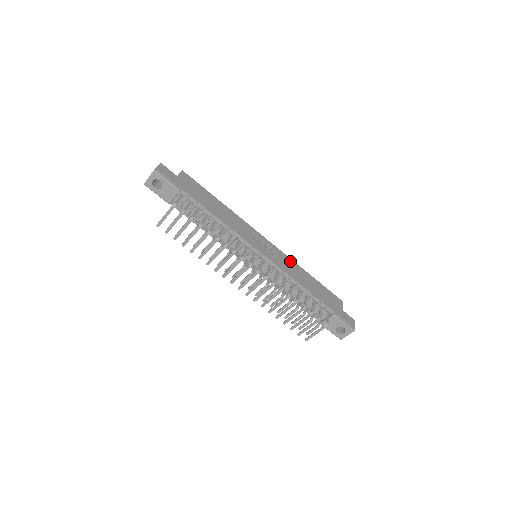
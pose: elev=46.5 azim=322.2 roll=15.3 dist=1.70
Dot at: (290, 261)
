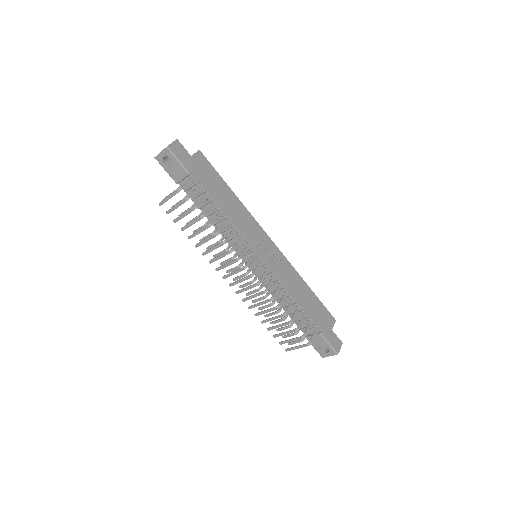
Dot at: (291, 268)
